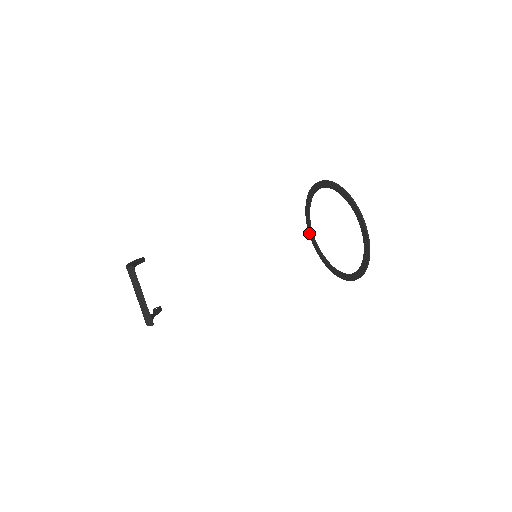
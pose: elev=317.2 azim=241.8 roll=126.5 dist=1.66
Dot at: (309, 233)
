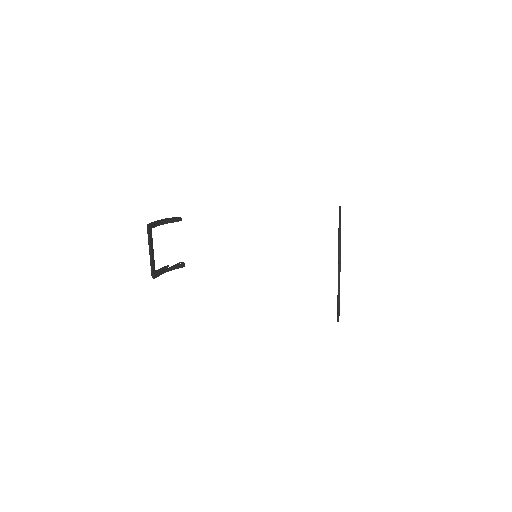
Dot at: occluded
